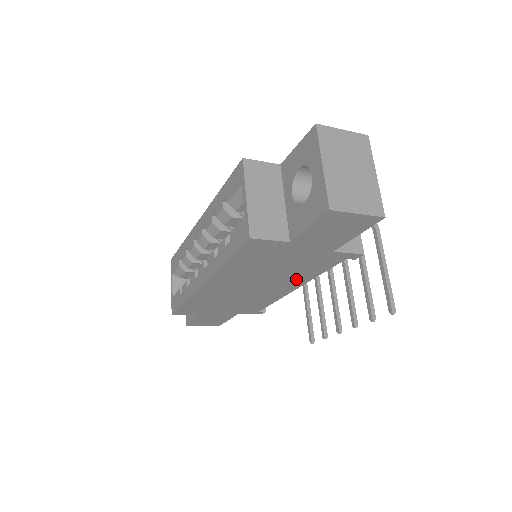
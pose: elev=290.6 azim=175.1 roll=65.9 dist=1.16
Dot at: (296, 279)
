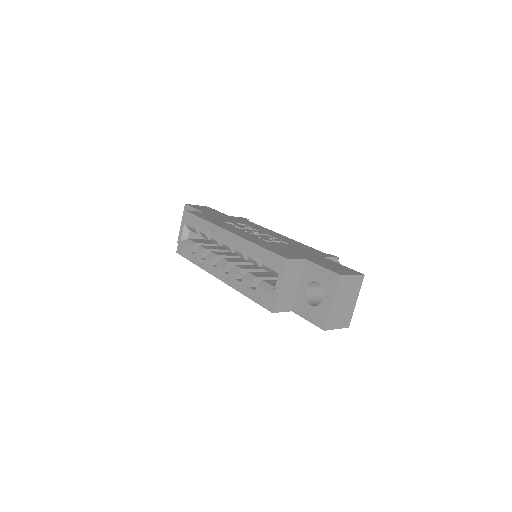
Dot at: occluded
